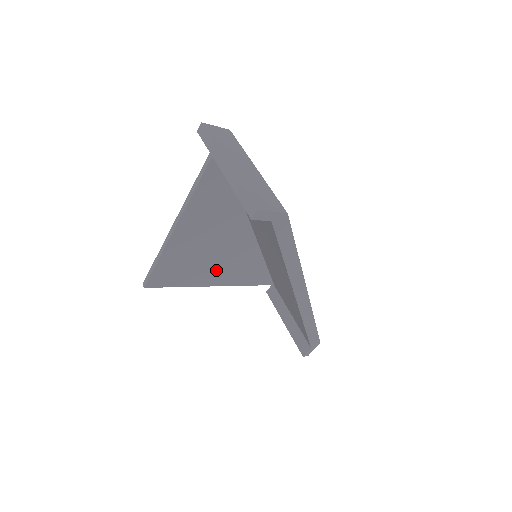
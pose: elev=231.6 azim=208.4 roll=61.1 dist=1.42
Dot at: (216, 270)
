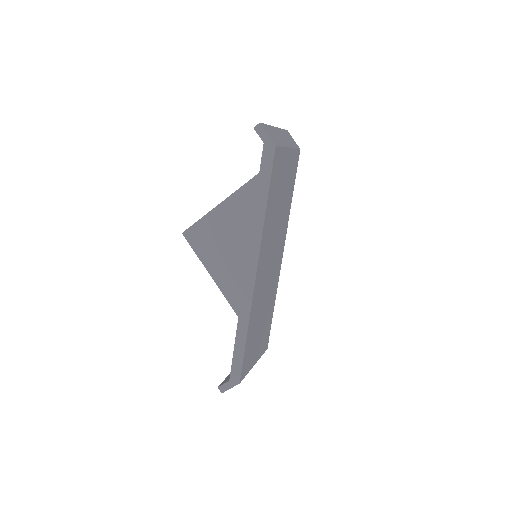
Dot at: (229, 270)
